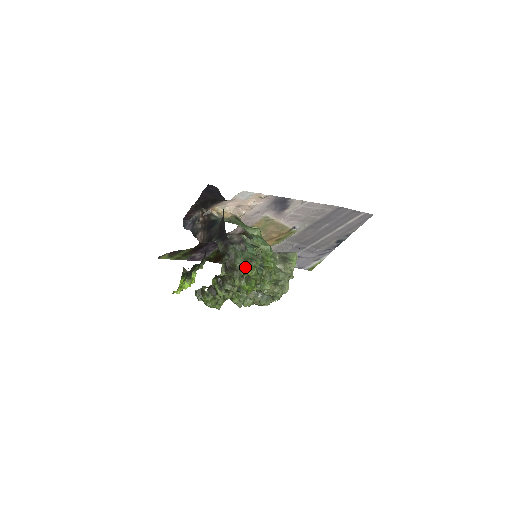
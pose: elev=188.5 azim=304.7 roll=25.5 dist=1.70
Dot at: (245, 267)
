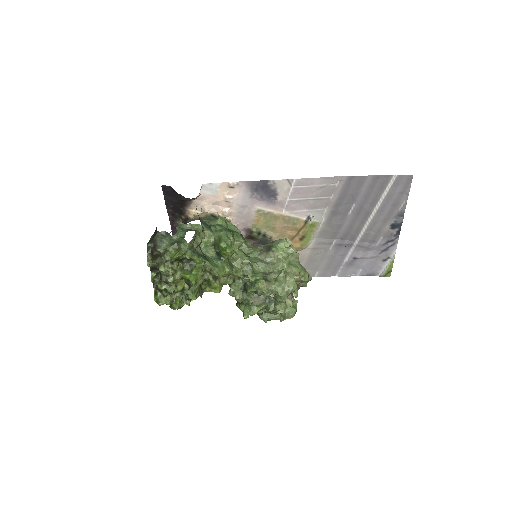
Dot at: (172, 252)
